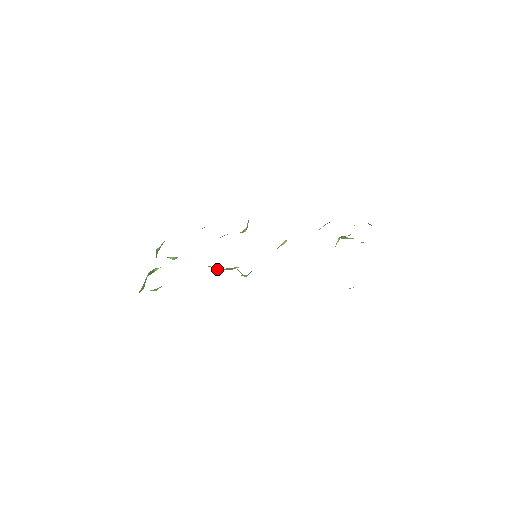
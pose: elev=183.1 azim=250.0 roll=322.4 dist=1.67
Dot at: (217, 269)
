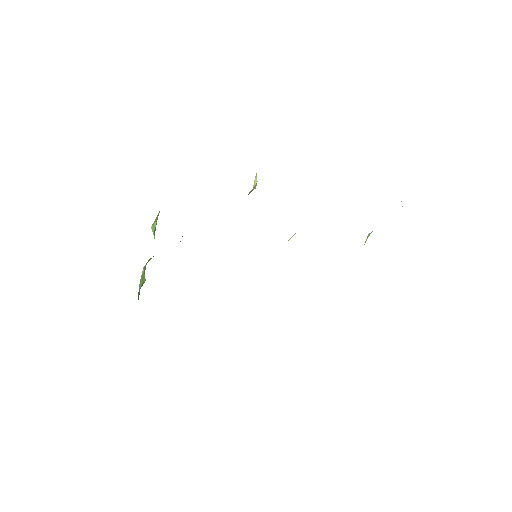
Dot at: occluded
